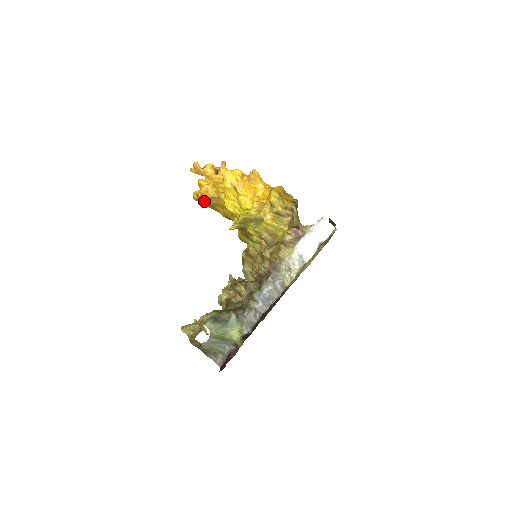
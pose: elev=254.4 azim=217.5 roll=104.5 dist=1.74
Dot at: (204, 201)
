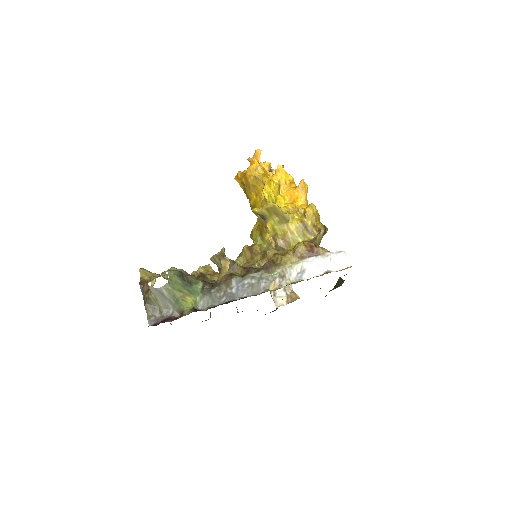
Dot at: (245, 179)
